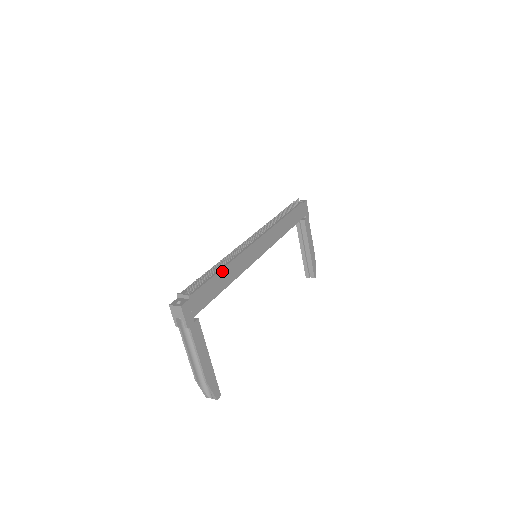
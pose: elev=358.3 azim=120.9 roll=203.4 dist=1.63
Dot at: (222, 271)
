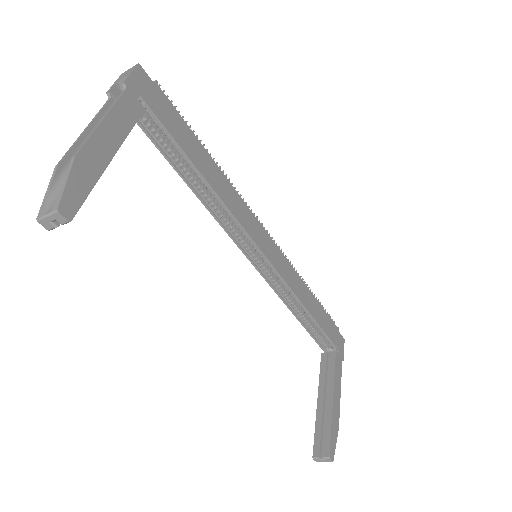
Dot at: (209, 158)
